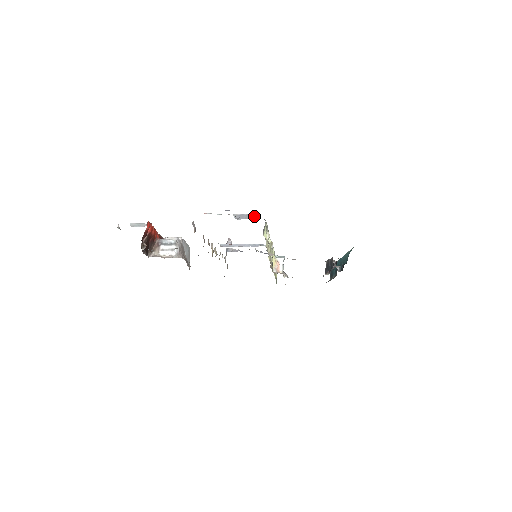
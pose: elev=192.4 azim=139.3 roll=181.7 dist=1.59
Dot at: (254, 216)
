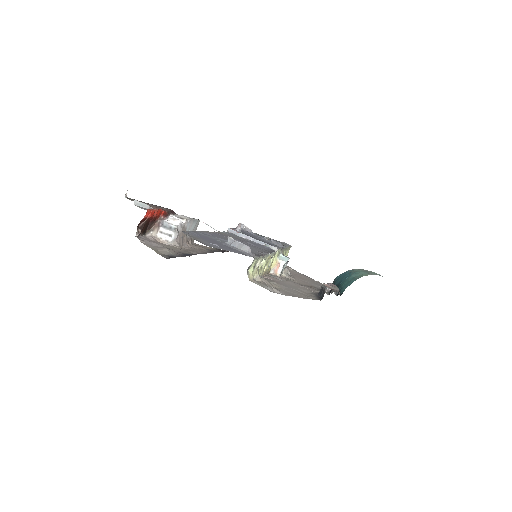
Dot at: (246, 248)
